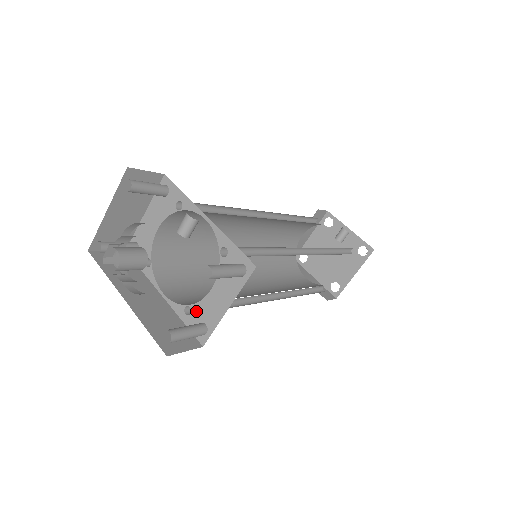
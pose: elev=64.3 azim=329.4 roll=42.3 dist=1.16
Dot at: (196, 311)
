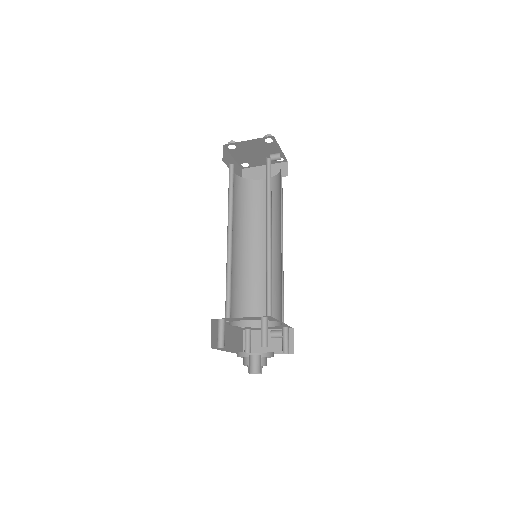
Dot at: (248, 328)
